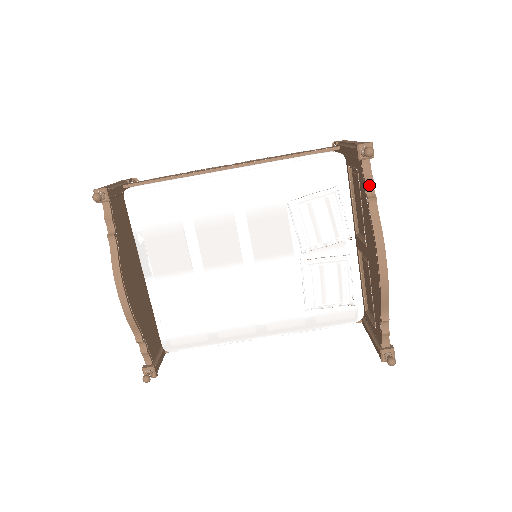
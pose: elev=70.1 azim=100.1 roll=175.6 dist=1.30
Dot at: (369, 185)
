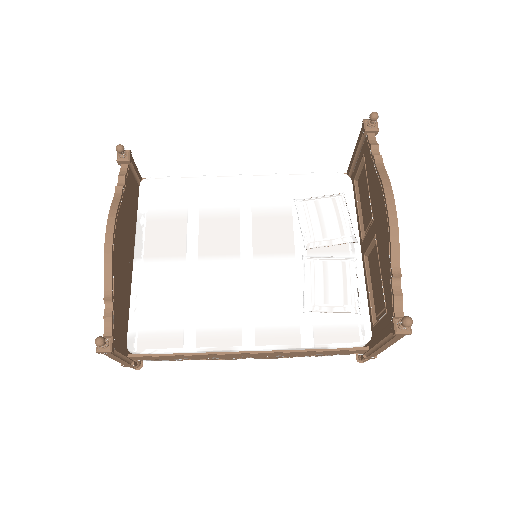
Dot at: (375, 150)
